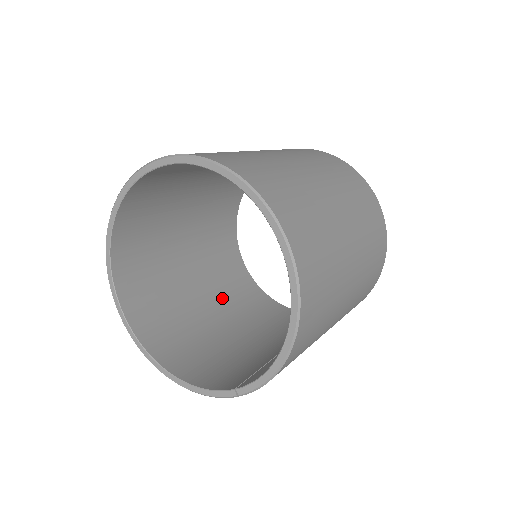
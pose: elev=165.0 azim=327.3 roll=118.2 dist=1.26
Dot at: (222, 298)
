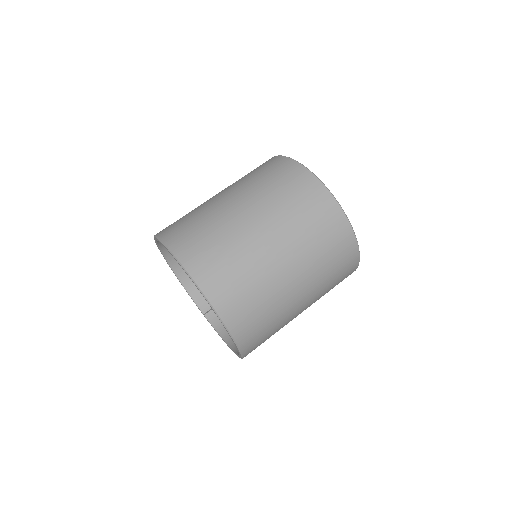
Dot at: occluded
